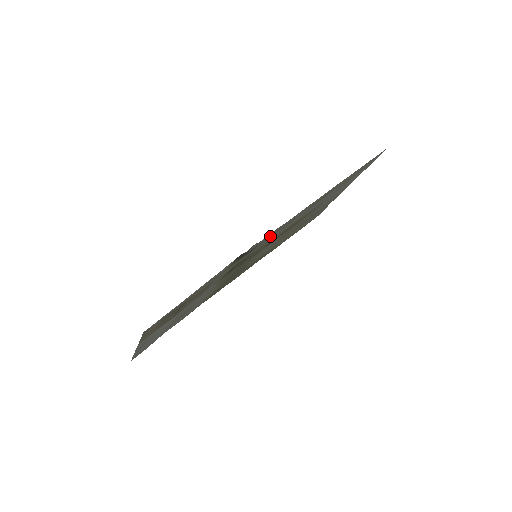
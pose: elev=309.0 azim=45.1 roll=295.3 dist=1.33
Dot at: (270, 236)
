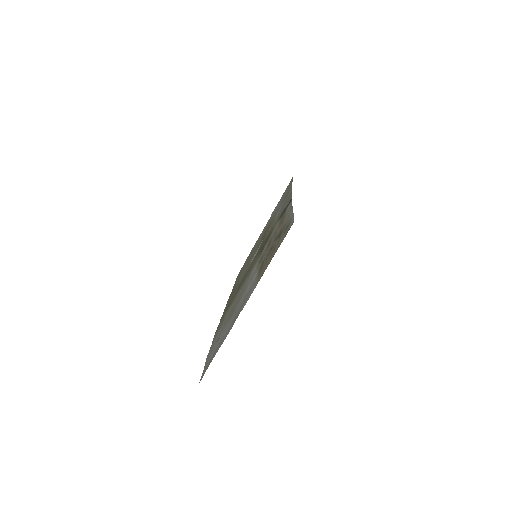
Dot at: (282, 209)
